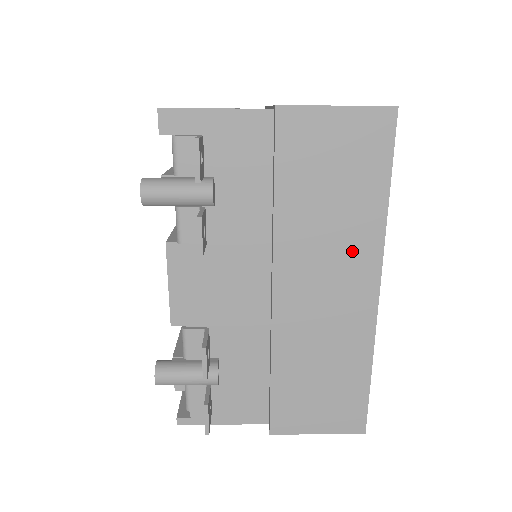
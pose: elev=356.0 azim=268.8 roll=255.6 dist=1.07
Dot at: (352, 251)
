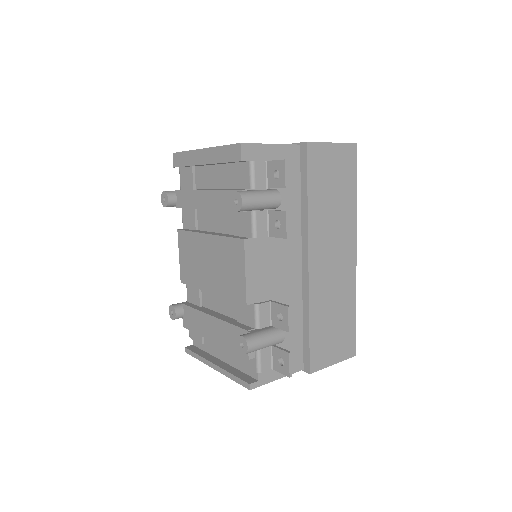
Dot at: (344, 231)
